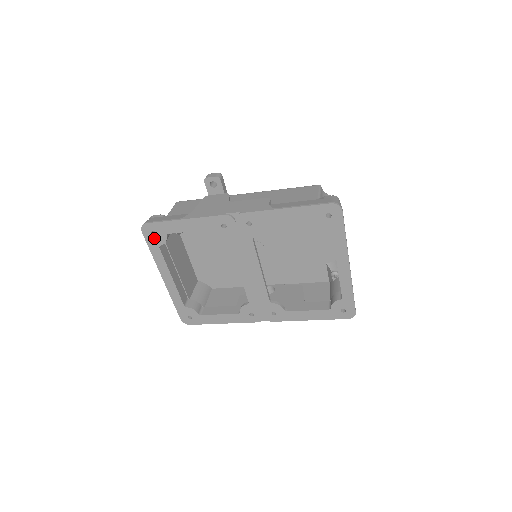
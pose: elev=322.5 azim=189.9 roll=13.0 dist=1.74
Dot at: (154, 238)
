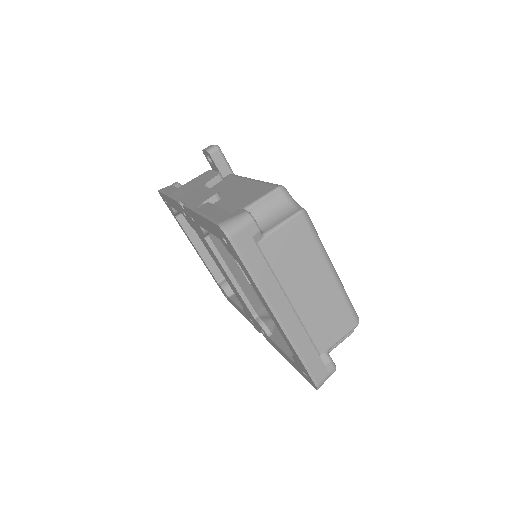
Dot at: (169, 207)
